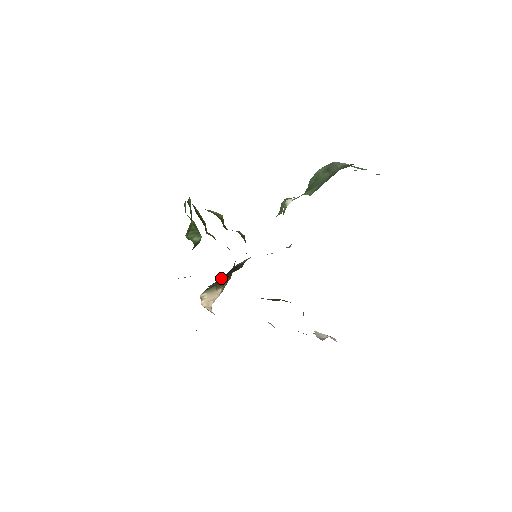
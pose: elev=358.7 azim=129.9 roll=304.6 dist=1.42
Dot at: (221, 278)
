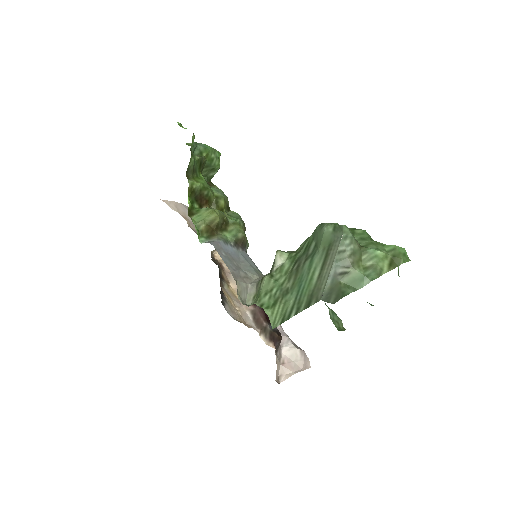
Dot at: occluded
